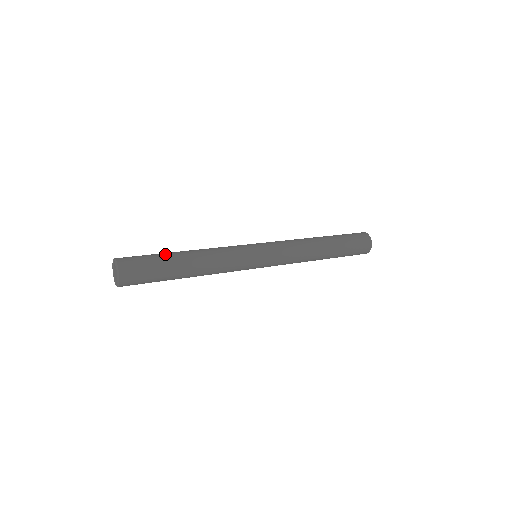
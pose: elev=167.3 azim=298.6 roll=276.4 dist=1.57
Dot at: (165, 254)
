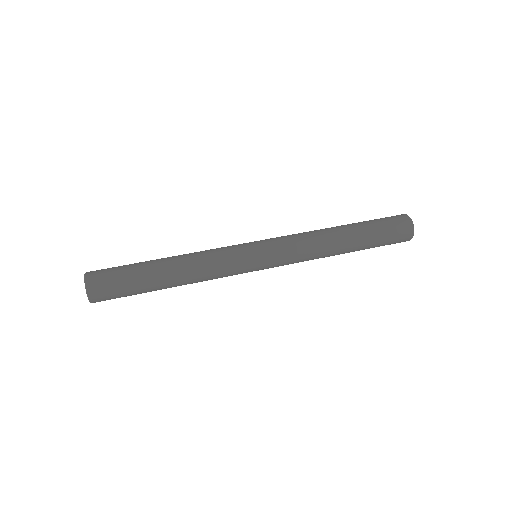
Dot at: (142, 272)
